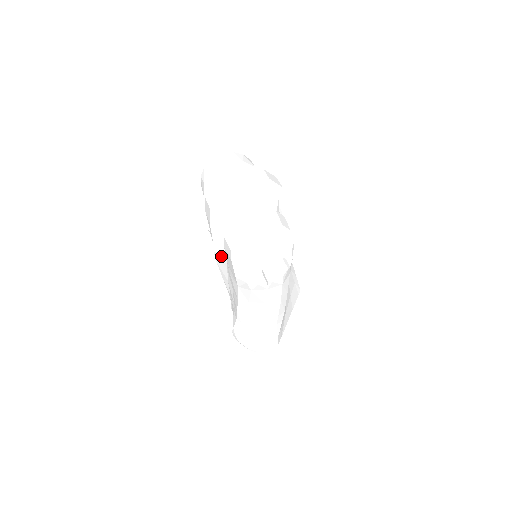
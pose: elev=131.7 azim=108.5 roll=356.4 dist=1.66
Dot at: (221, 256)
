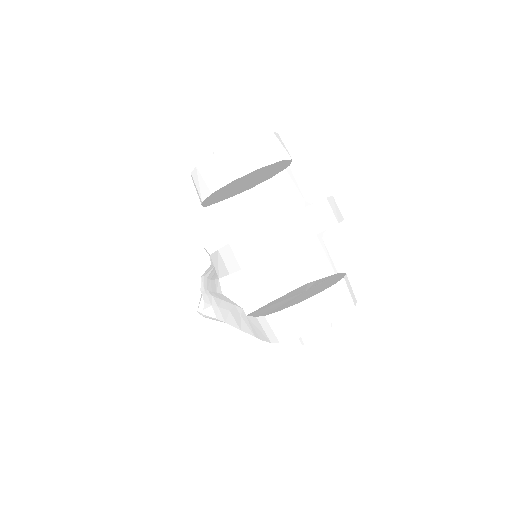
Dot at: (235, 302)
